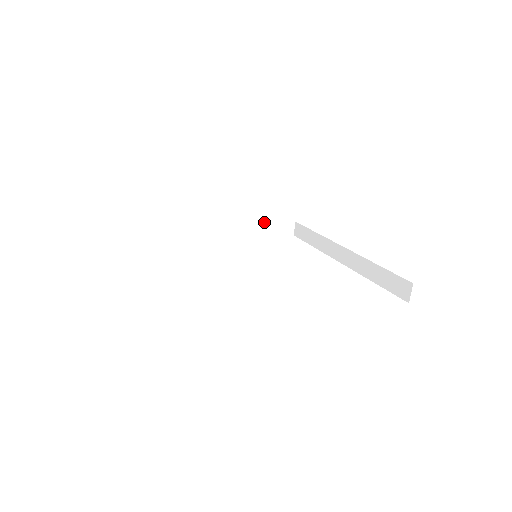
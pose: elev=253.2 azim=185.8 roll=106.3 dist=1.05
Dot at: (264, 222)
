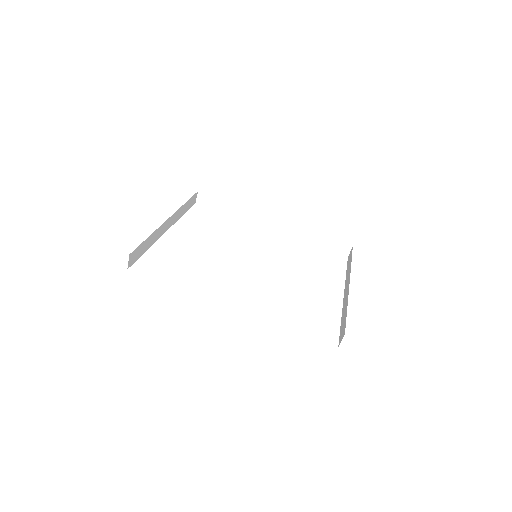
Dot at: (186, 203)
